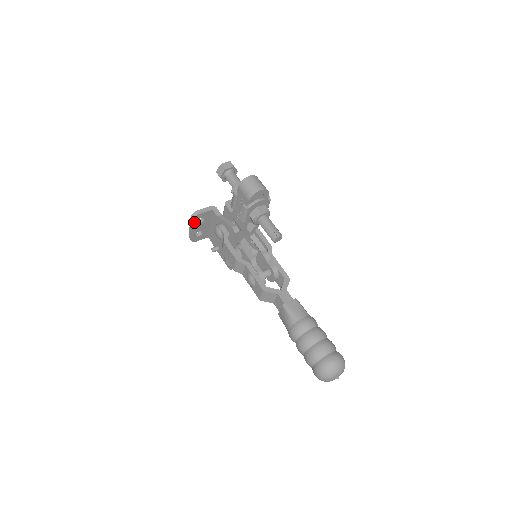
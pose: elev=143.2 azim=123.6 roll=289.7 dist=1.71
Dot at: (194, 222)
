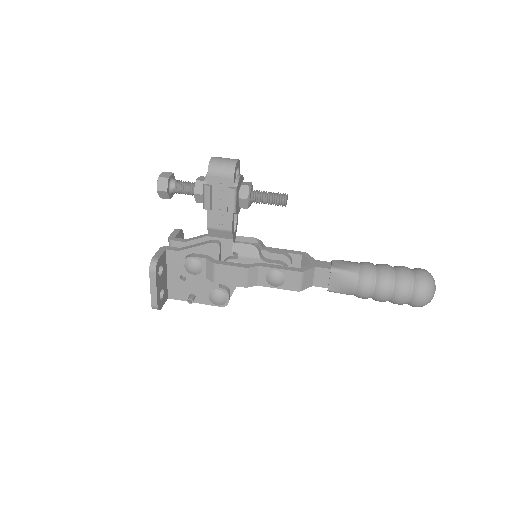
Dot at: (156, 275)
